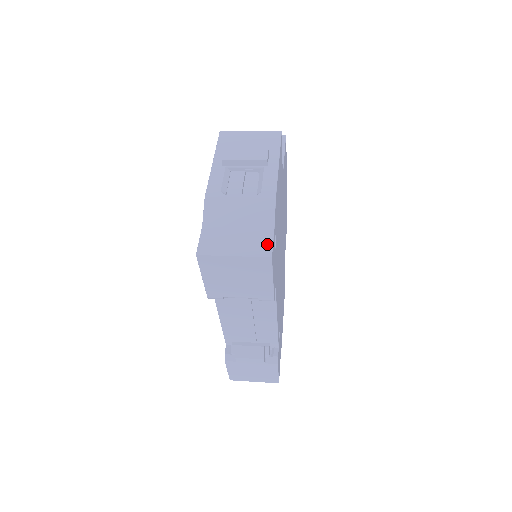
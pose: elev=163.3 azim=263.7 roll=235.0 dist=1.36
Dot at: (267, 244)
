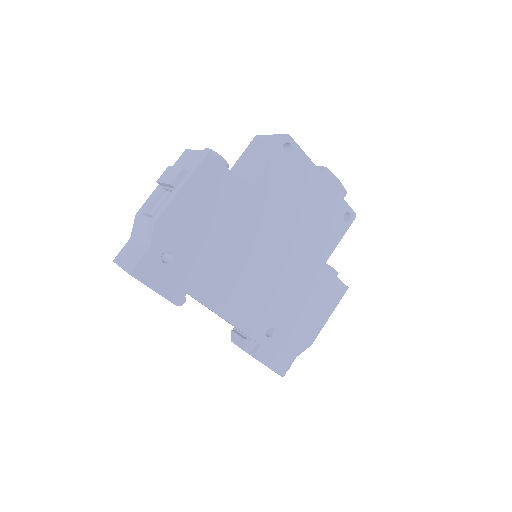
Dot at: (136, 262)
